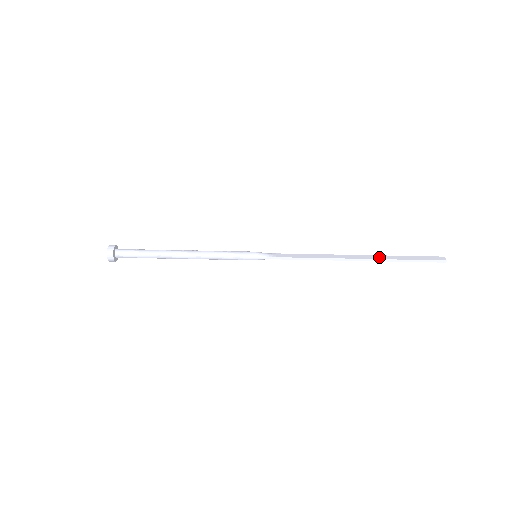
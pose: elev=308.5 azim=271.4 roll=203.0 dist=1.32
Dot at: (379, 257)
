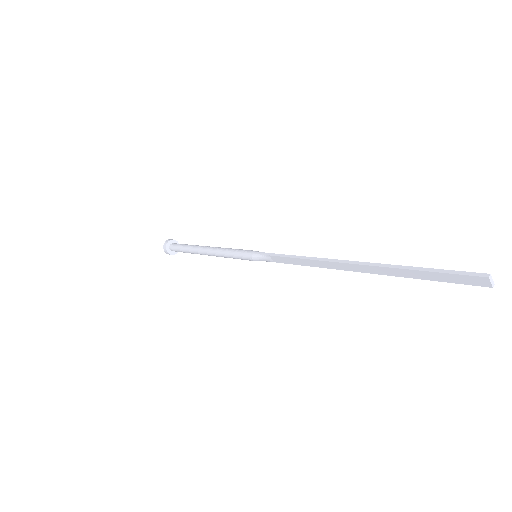
Dot at: (382, 267)
